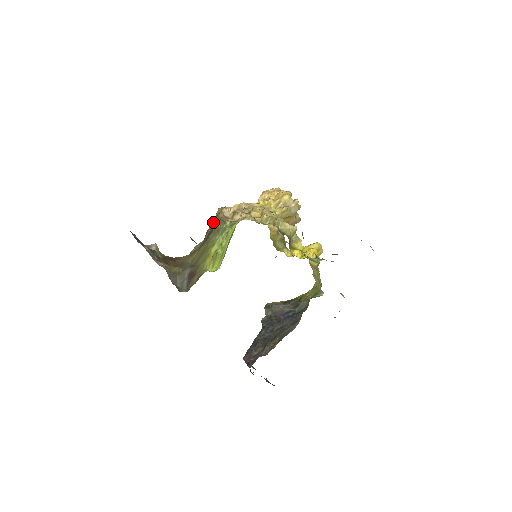
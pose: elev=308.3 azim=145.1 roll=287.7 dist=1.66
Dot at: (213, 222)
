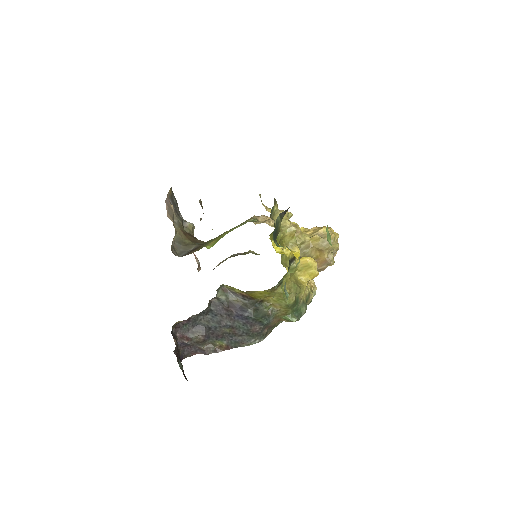
Dot at: occluded
